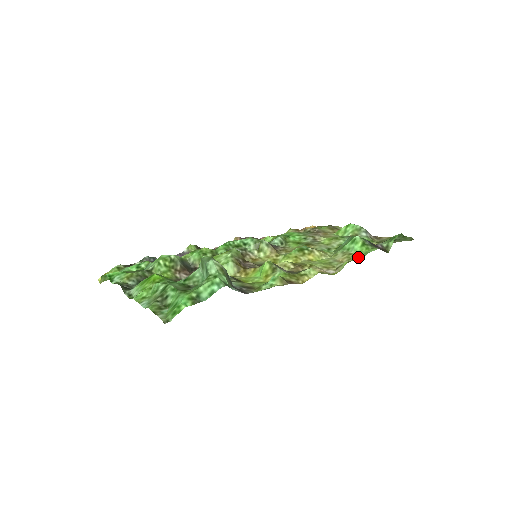
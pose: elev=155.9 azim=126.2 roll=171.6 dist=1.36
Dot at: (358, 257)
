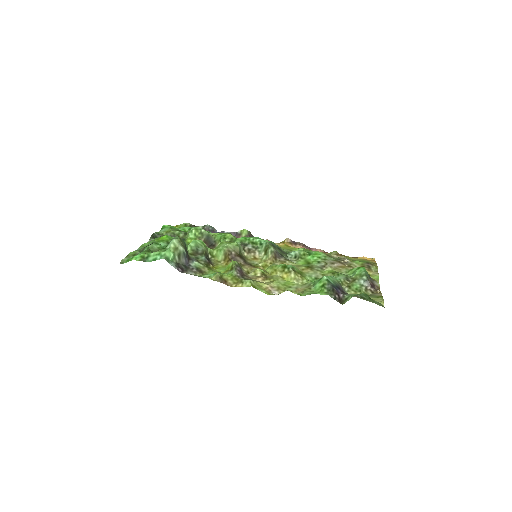
Dot at: (307, 293)
